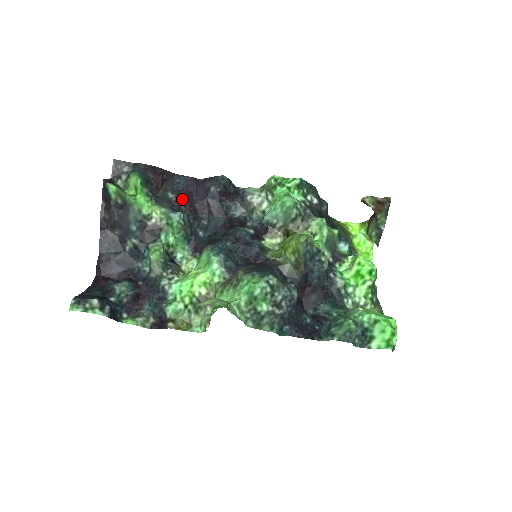
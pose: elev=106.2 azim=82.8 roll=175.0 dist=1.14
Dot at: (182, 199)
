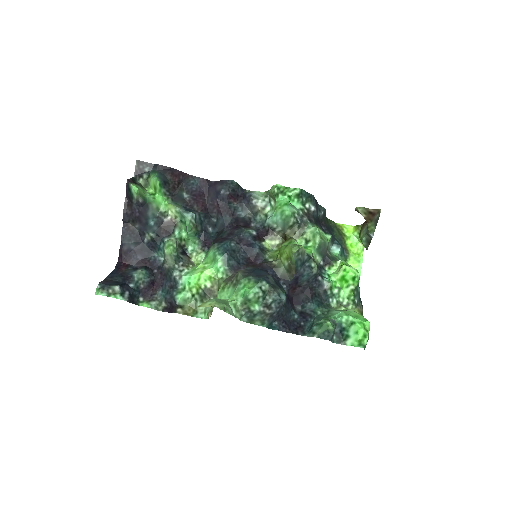
Dot at: (195, 199)
